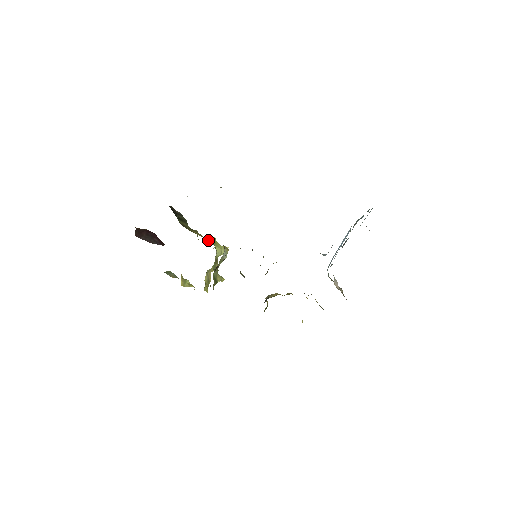
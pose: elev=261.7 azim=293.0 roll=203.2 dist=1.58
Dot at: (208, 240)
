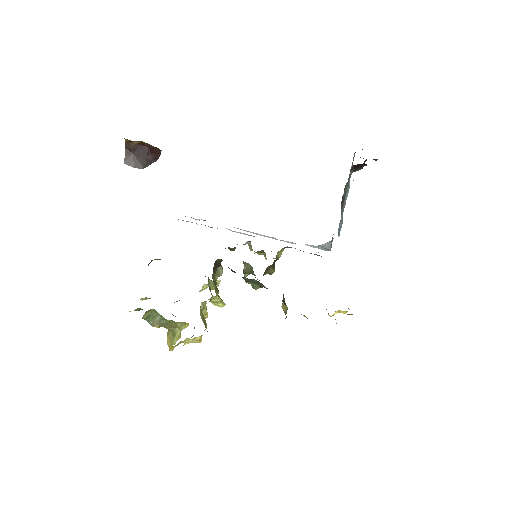
Dot at: occluded
